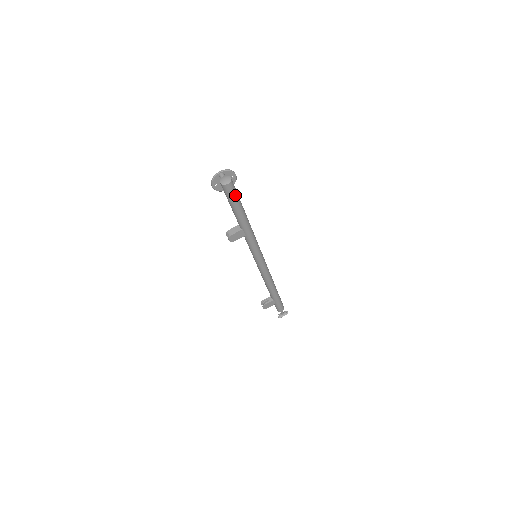
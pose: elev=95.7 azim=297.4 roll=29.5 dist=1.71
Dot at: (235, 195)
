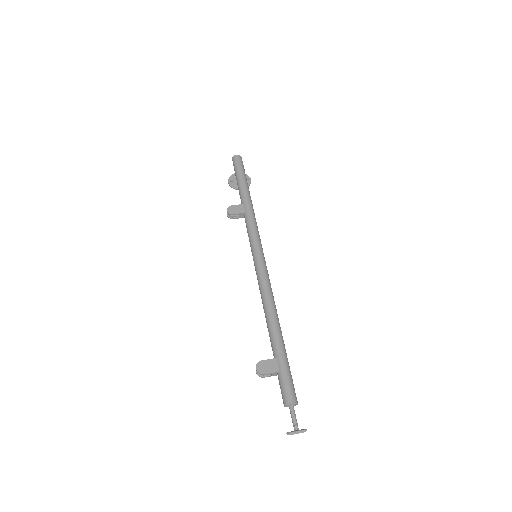
Dot at: (242, 167)
